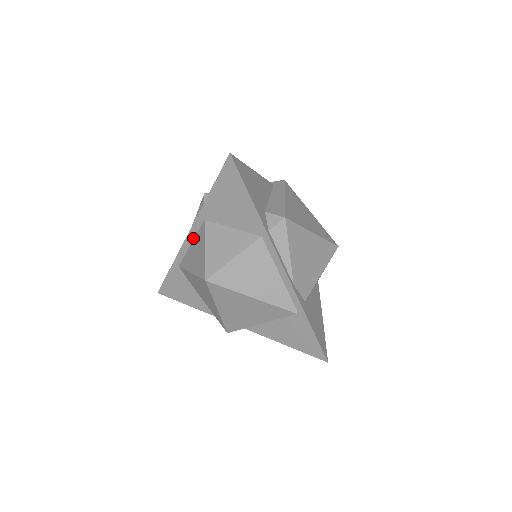
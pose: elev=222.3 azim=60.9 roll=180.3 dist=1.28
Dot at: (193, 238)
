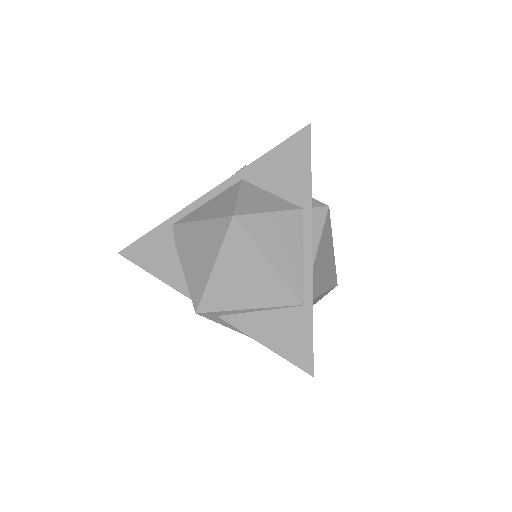
Dot at: (214, 196)
